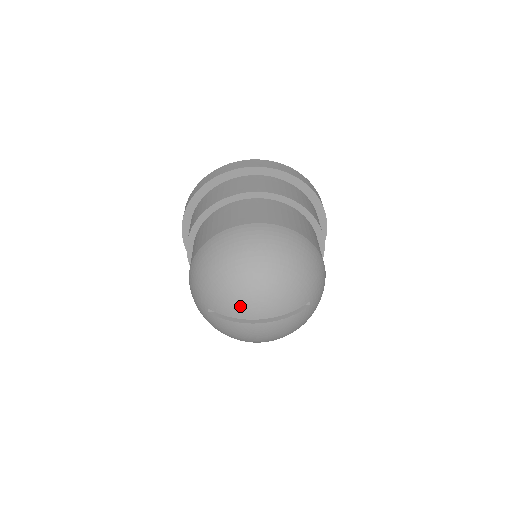
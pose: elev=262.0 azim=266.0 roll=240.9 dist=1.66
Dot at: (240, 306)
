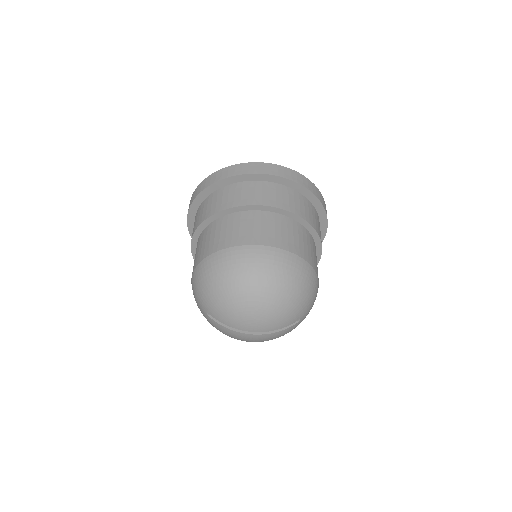
Dot at: (238, 320)
